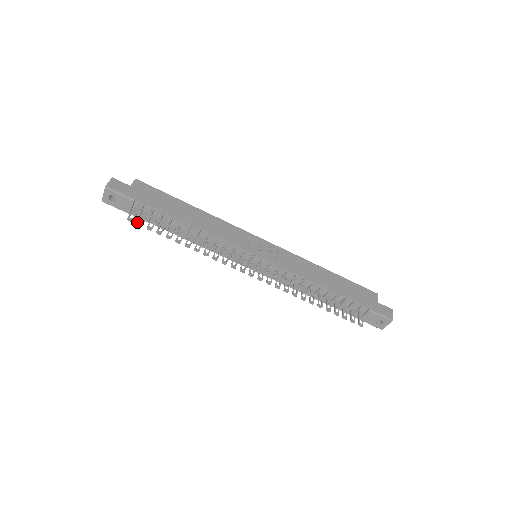
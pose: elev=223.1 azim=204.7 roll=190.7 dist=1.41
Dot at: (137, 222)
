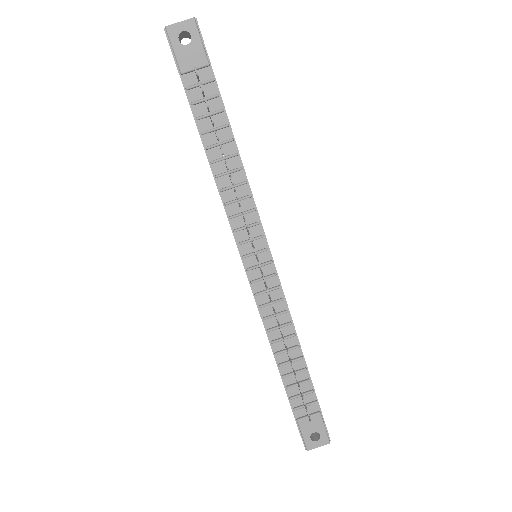
Dot at: occluded
